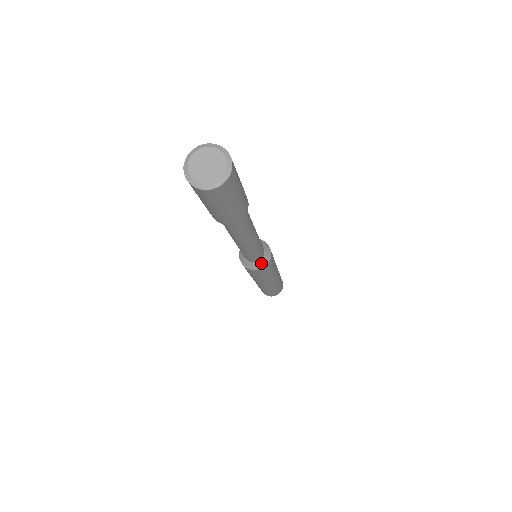
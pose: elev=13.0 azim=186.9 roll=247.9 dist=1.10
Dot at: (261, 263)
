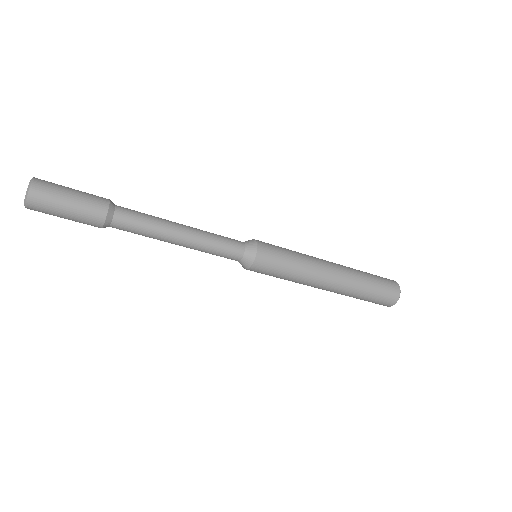
Dot at: (248, 257)
